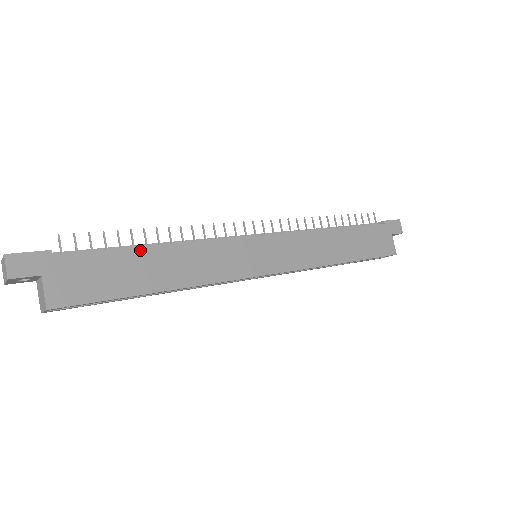
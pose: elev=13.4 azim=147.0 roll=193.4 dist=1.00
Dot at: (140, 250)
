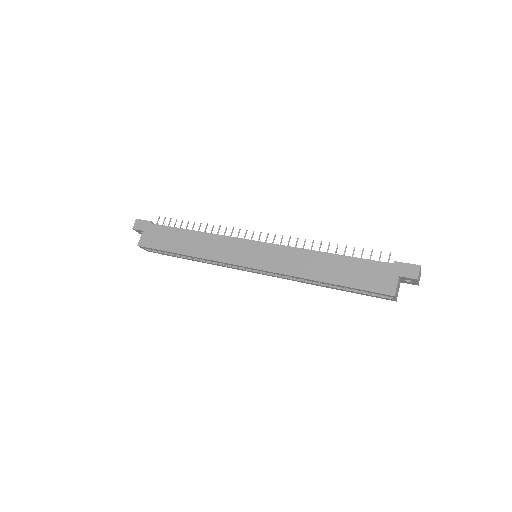
Dot at: (184, 231)
